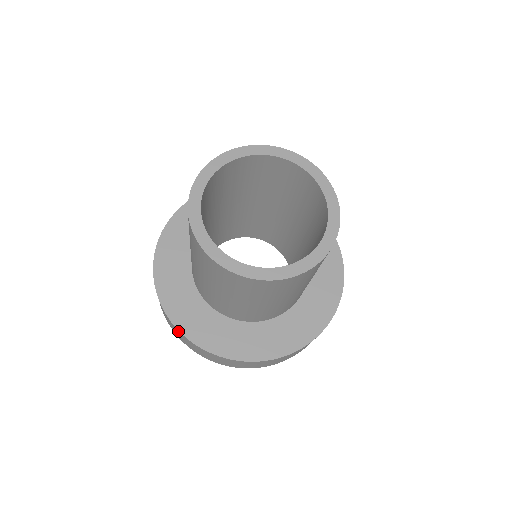
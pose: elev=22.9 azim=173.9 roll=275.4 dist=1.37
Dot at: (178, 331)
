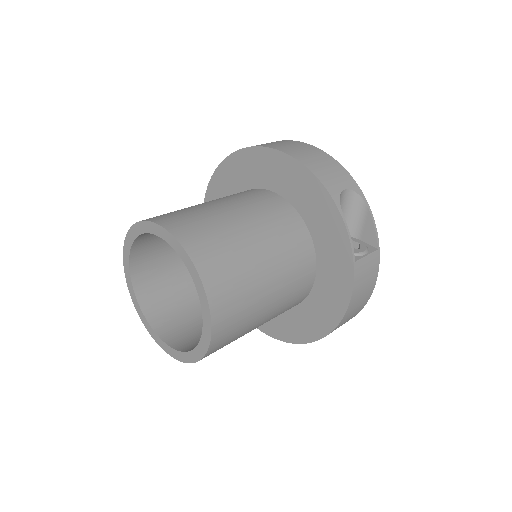
Dot at: occluded
